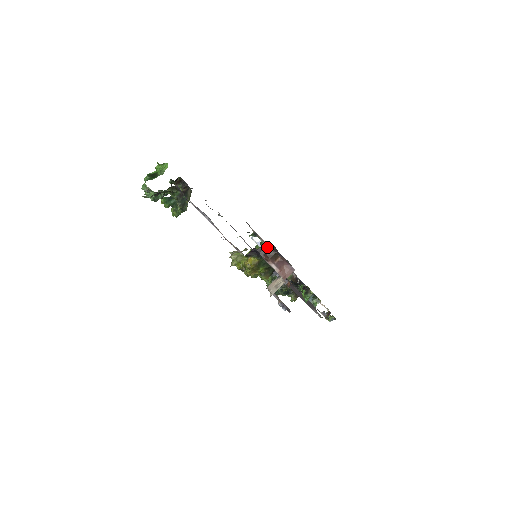
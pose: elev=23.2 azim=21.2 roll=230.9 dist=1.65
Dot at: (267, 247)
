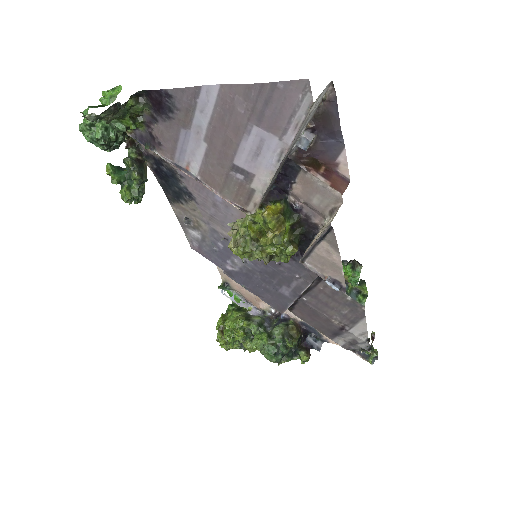
Dot at: (309, 134)
